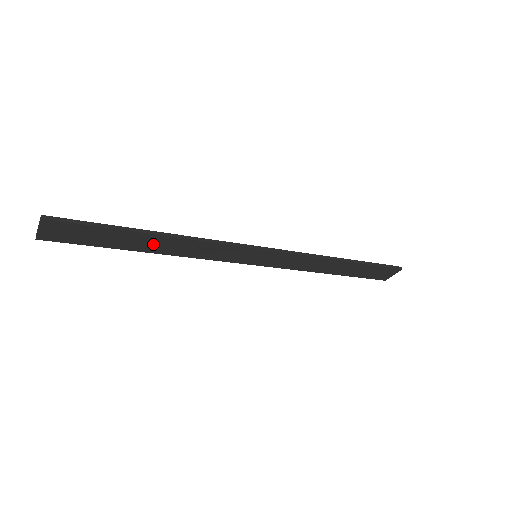
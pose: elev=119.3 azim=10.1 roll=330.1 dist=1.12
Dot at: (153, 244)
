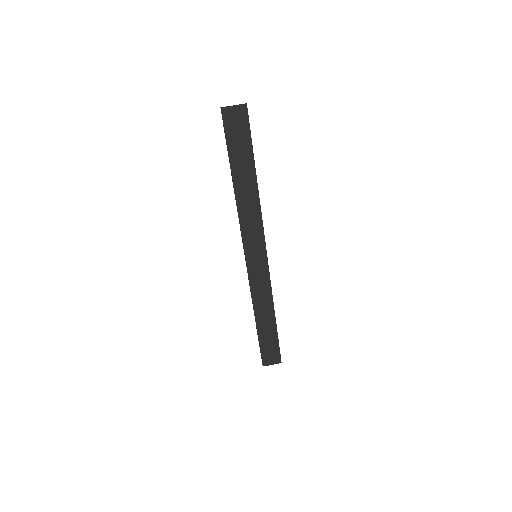
Dot at: (245, 182)
